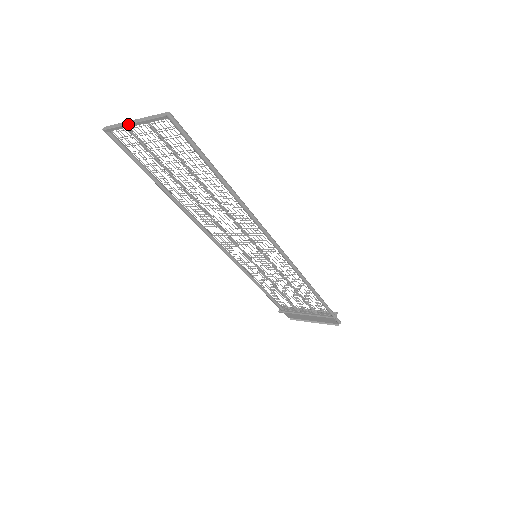
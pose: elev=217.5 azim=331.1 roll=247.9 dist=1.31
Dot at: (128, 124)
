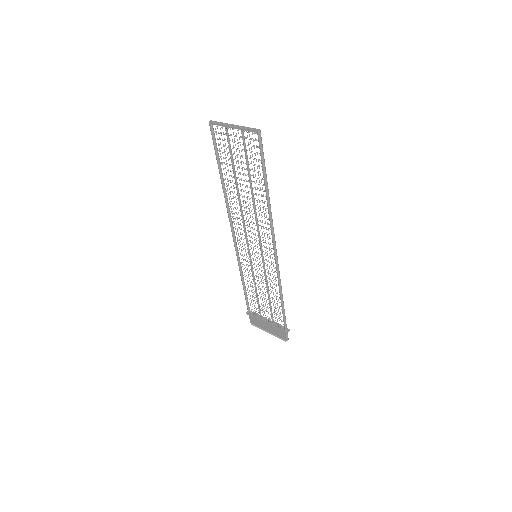
Dot at: (229, 125)
